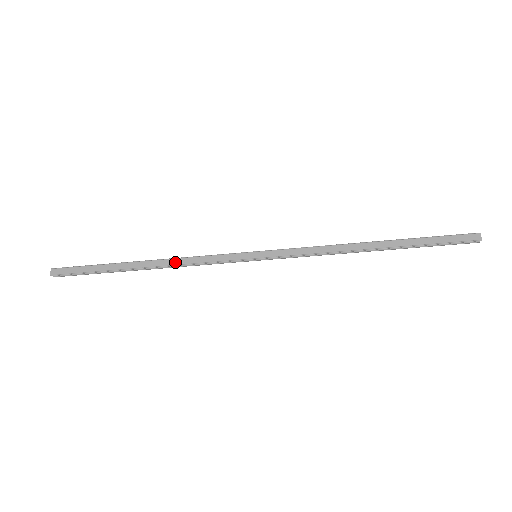
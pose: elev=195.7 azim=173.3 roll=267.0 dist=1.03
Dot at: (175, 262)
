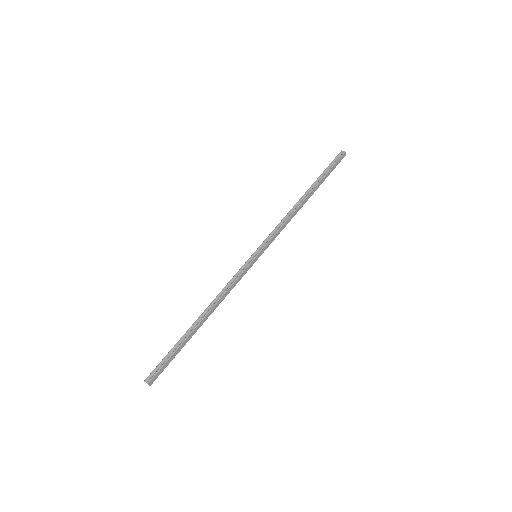
Dot at: (219, 303)
